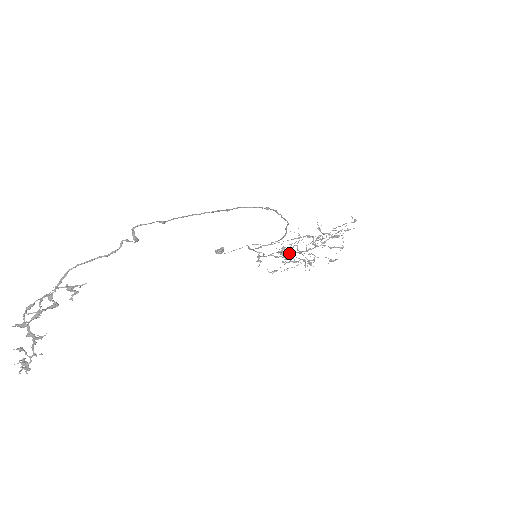
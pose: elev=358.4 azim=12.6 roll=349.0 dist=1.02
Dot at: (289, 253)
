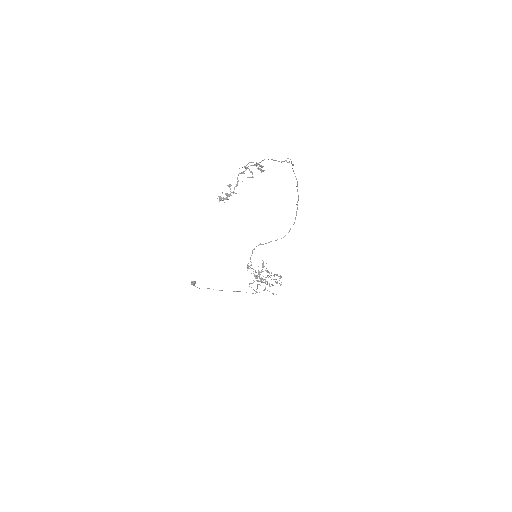
Dot at: occluded
